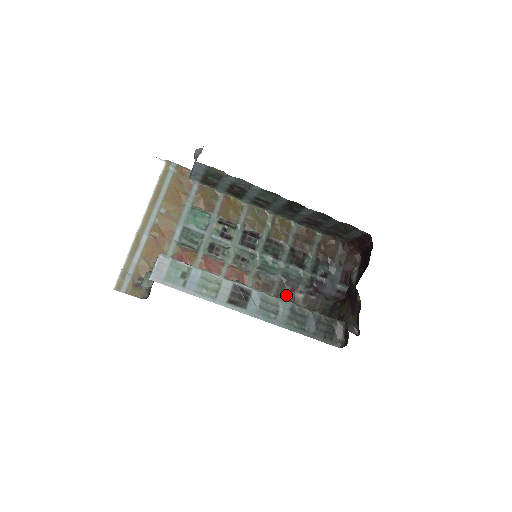
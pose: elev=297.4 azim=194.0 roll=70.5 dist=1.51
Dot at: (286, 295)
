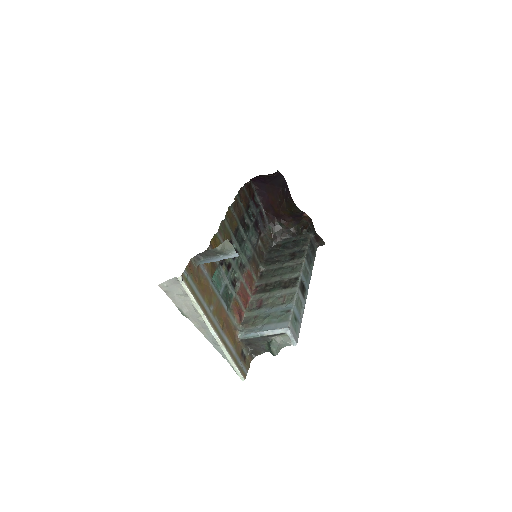
Dot at: (258, 252)
